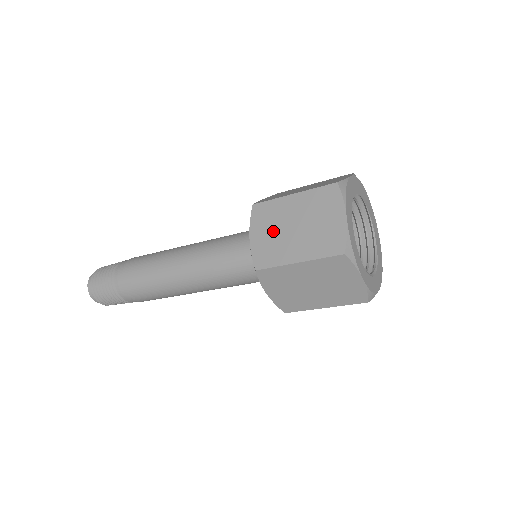
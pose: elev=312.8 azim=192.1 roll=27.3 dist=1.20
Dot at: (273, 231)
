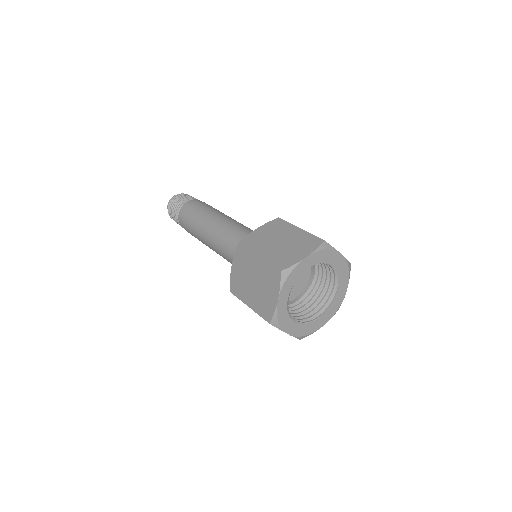
Dot at: (269, 235)
